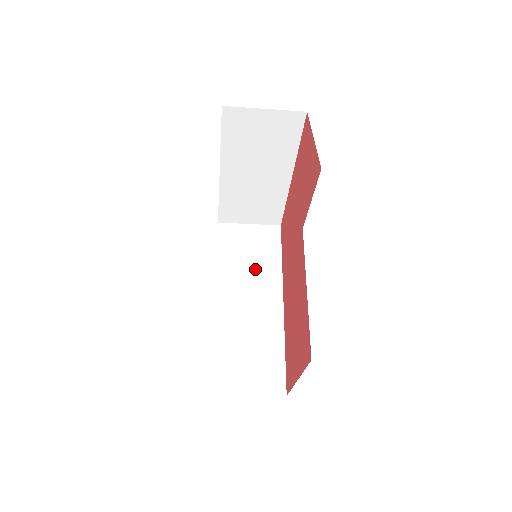
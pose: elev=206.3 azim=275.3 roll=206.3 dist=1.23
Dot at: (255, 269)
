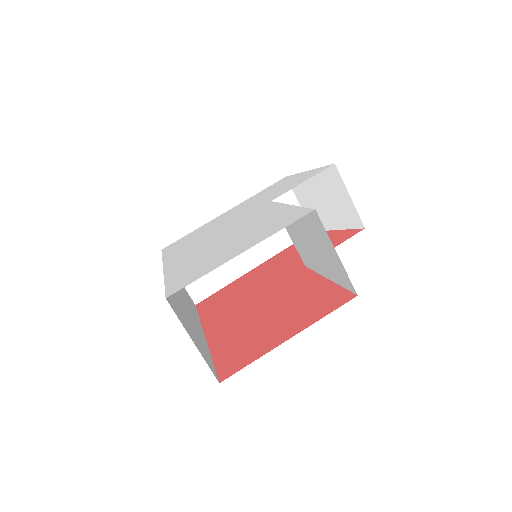
Dot at: (185, 297)
